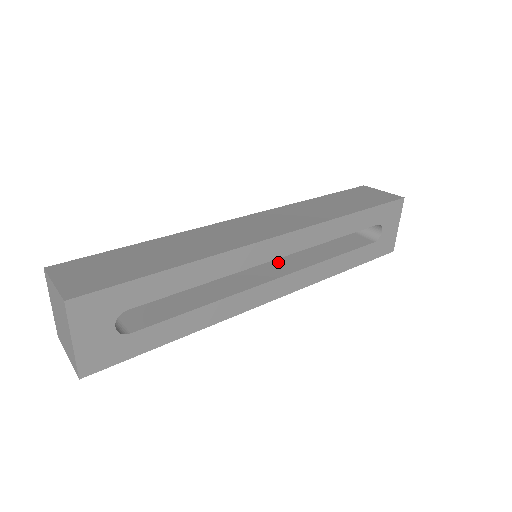
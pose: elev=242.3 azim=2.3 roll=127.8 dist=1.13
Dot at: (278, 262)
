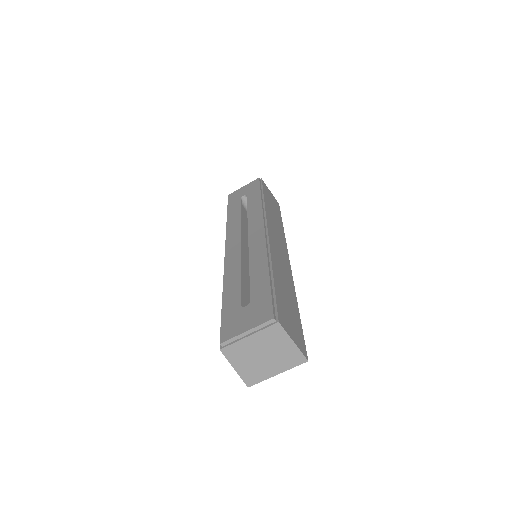
Dot at: occluded
